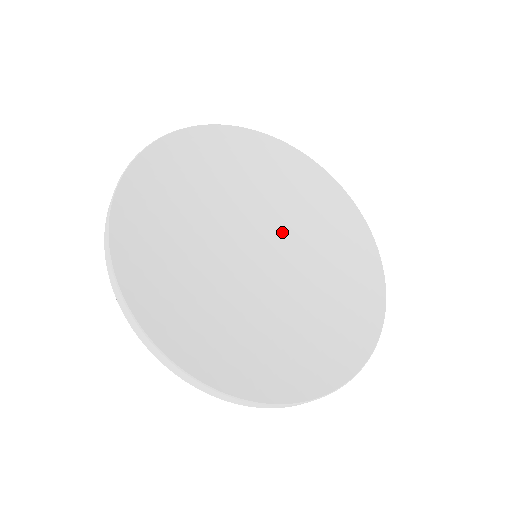
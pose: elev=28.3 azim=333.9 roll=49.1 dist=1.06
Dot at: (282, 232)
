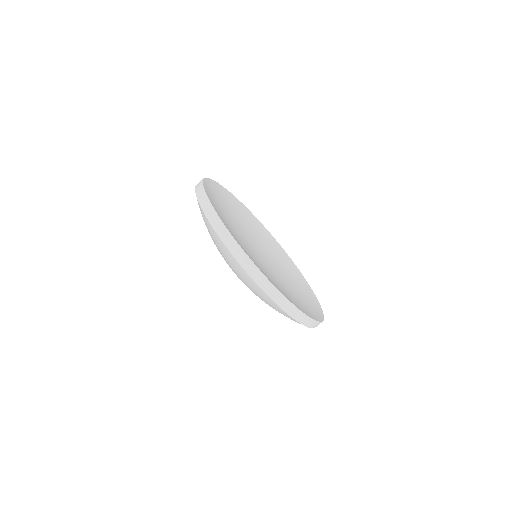
Dot at: (266, 255)
